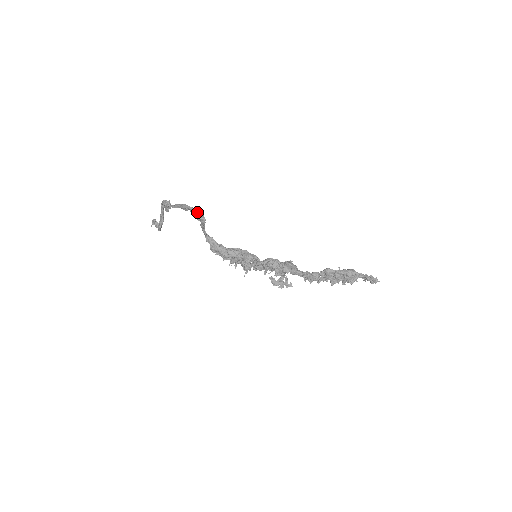
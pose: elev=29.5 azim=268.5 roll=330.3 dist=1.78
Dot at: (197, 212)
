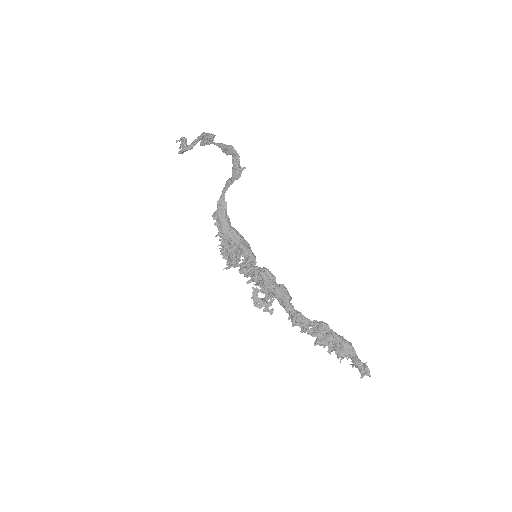
Dot at: (239, 162)
